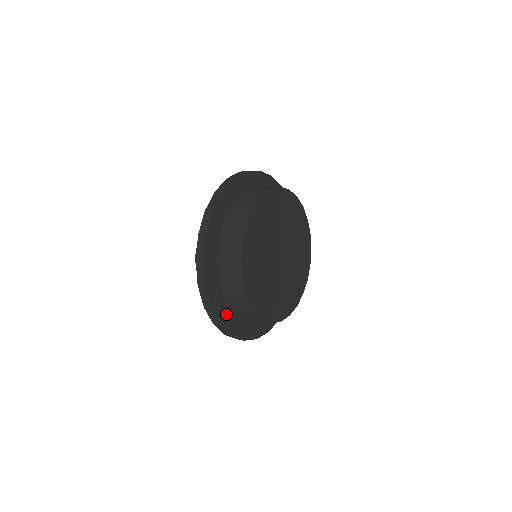
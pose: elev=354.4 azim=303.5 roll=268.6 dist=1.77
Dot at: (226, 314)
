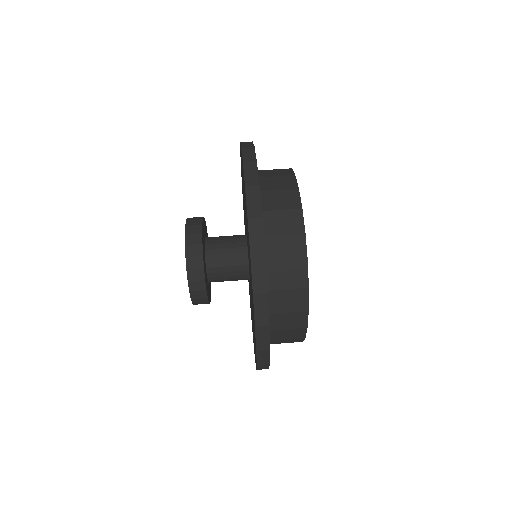
Dot at: occluded
